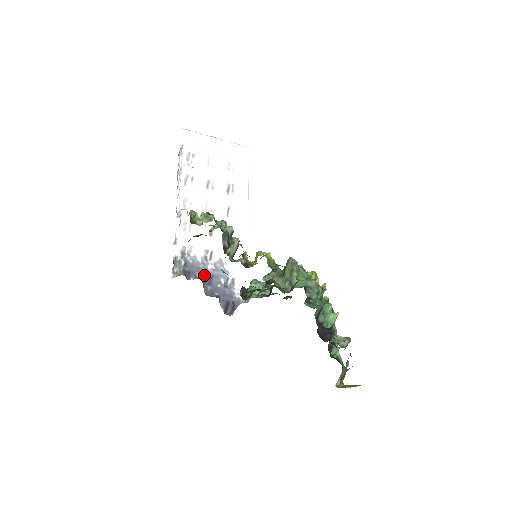
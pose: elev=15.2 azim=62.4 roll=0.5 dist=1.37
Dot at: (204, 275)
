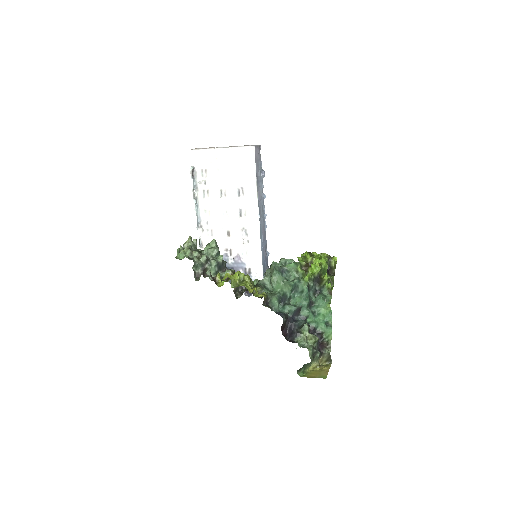
Dot at: occluded
